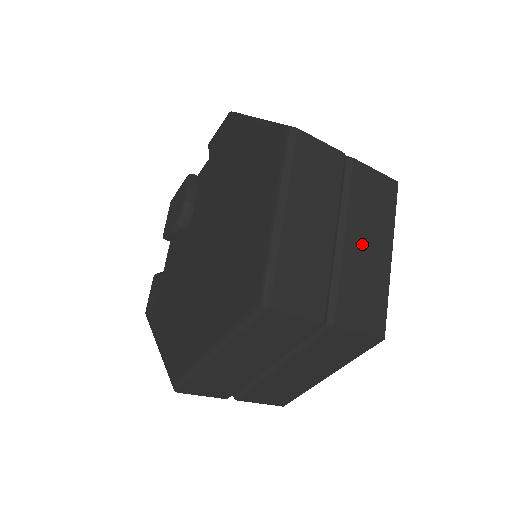
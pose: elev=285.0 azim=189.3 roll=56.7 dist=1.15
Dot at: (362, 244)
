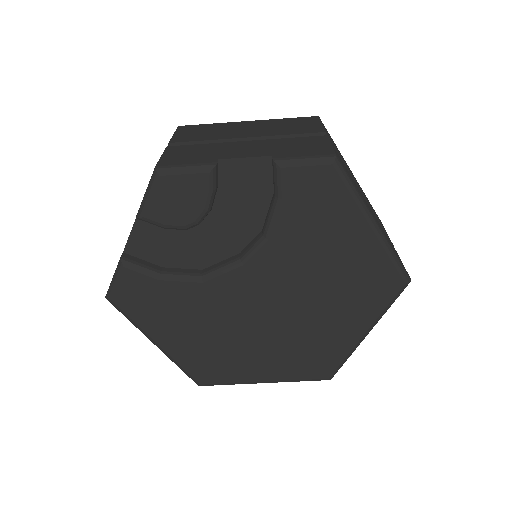
Dot at: occluded
